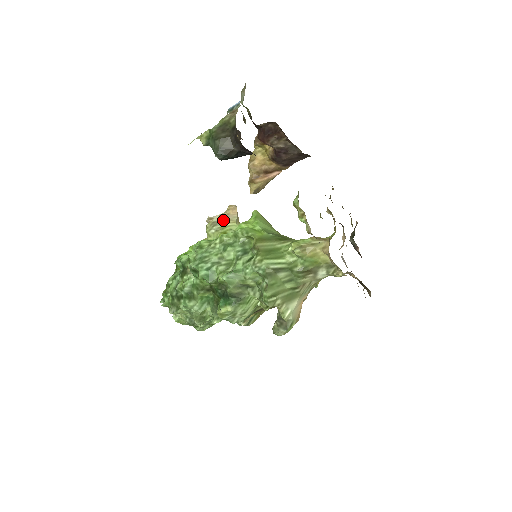
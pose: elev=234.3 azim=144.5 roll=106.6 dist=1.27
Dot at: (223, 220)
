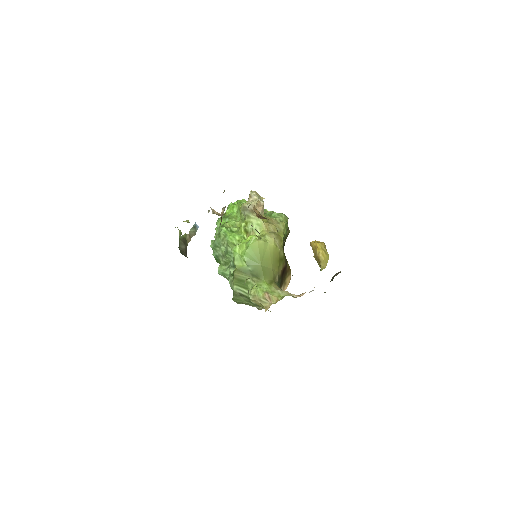
Dot at: (251, 210)
